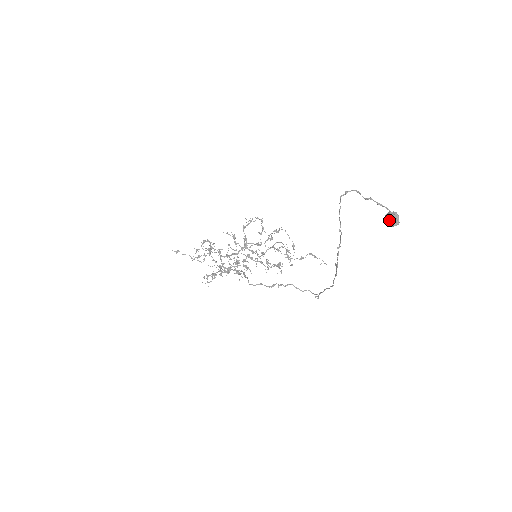
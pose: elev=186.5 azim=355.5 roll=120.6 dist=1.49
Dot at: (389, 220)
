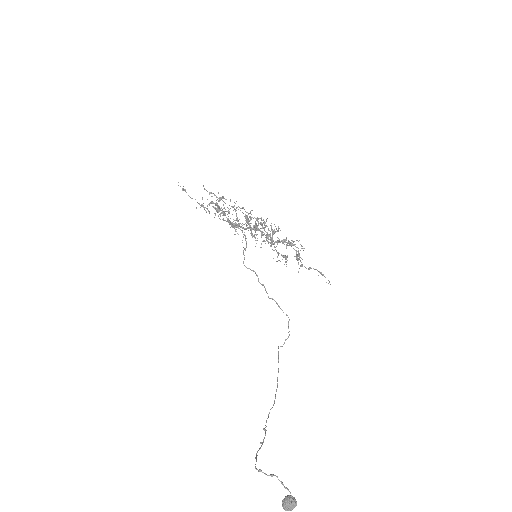
Dot at: (283, 506)
